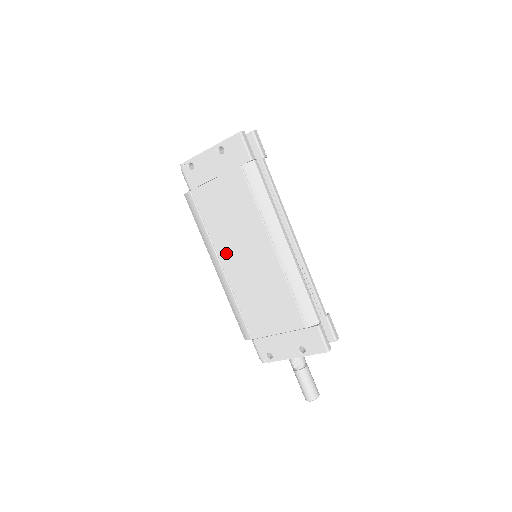
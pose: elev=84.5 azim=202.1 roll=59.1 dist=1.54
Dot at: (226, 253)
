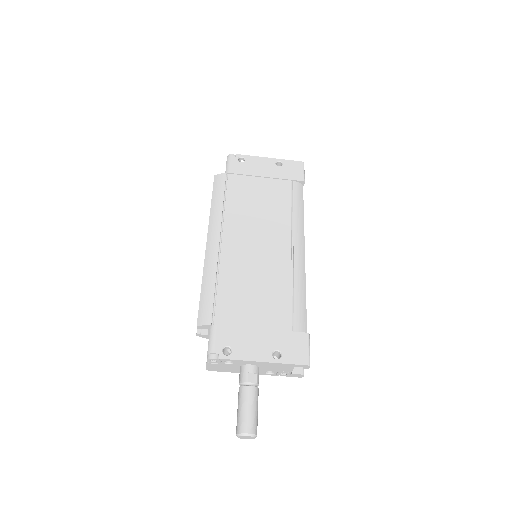
Dot at: (235, 232)
